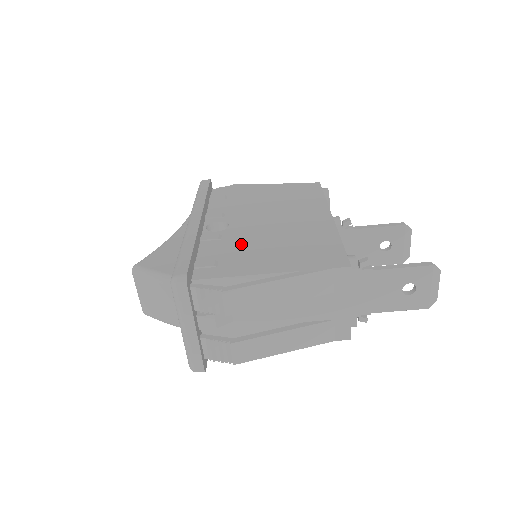
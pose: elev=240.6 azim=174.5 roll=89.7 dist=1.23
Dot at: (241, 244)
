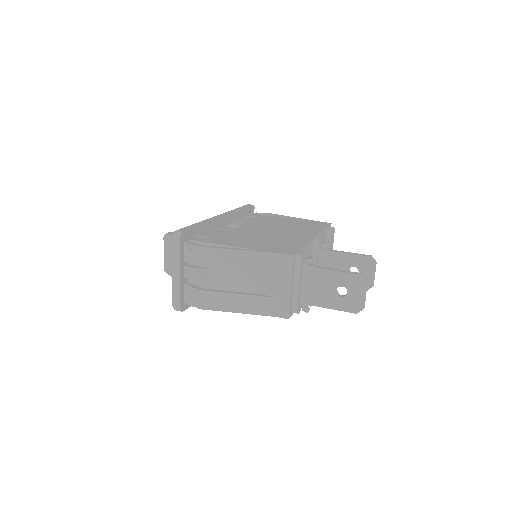
Dot at: (237, 234)
